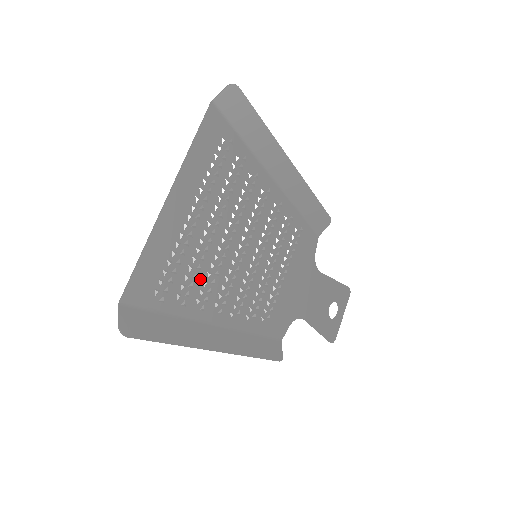
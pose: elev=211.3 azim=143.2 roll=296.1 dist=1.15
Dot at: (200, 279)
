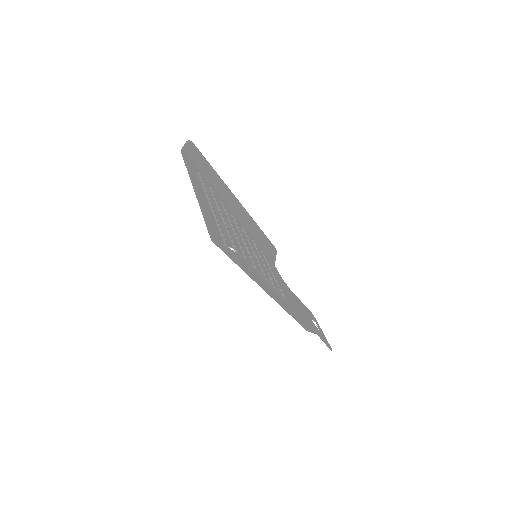
Dot at: occluded
